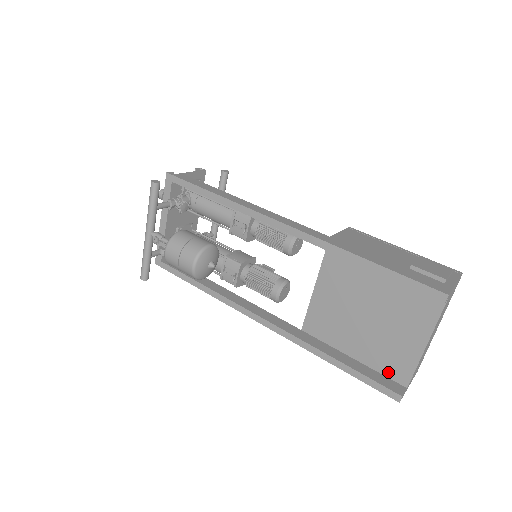
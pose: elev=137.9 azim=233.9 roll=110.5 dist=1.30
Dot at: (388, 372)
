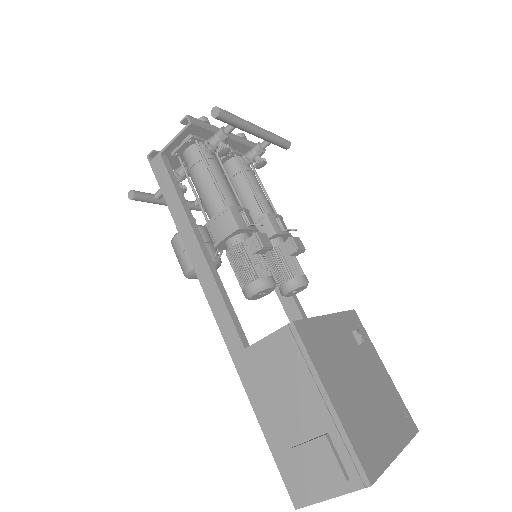
Dot at: occluded
